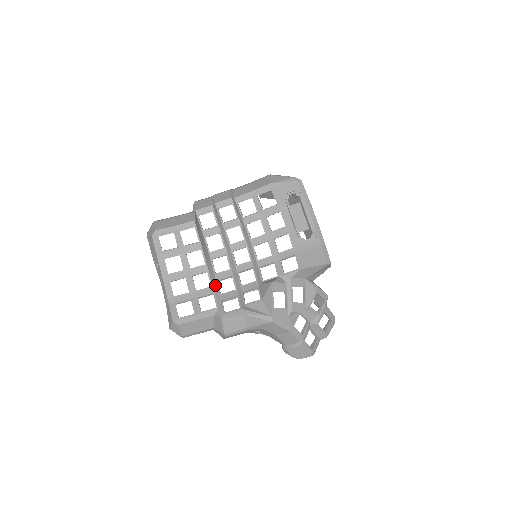
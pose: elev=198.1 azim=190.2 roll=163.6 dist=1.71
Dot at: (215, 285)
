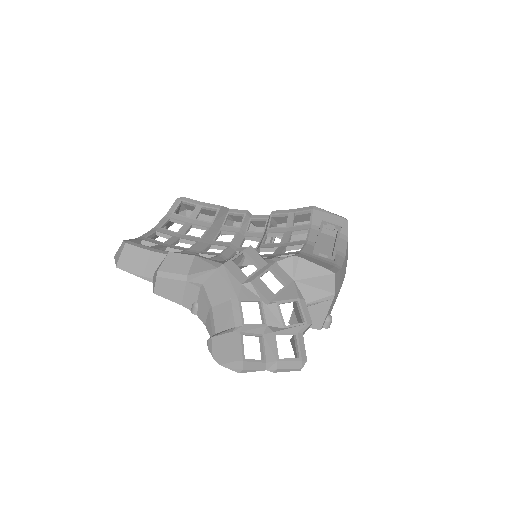
Dot at: (193, 252)
